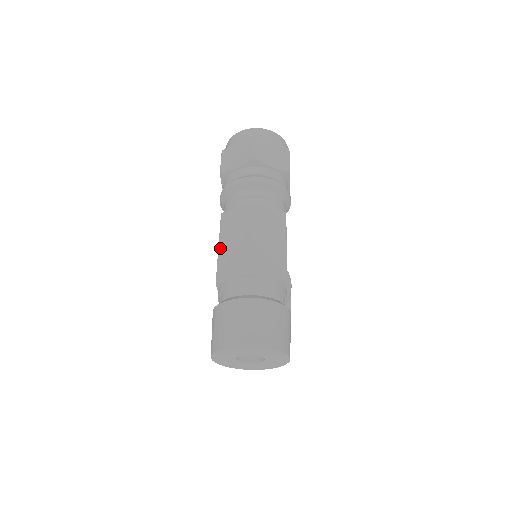
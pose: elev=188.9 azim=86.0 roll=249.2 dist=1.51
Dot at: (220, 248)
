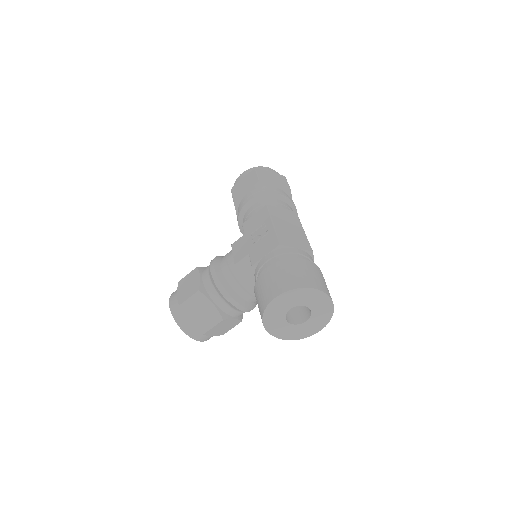
Dot at: (275, 224)
